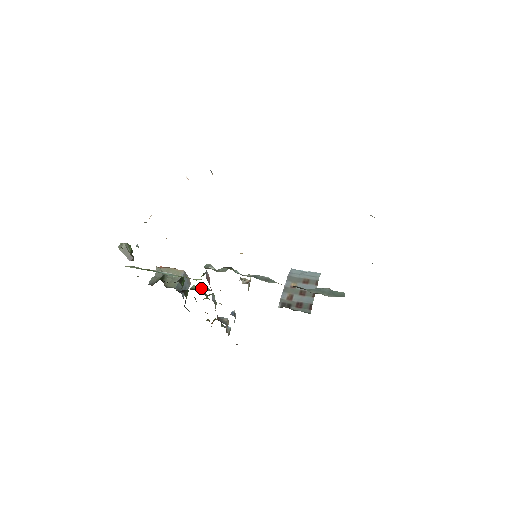
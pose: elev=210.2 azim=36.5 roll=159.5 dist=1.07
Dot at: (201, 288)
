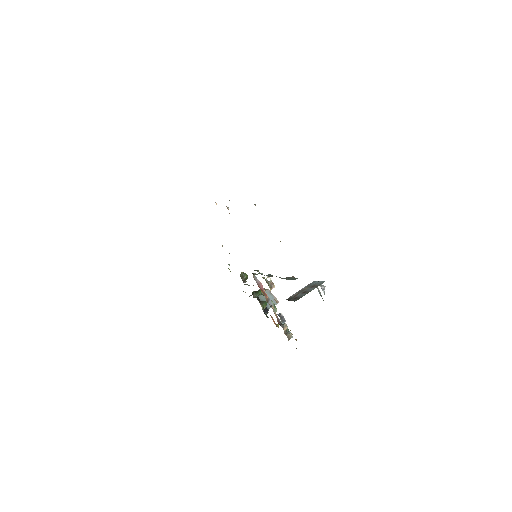
Dot at: (263, 295)
